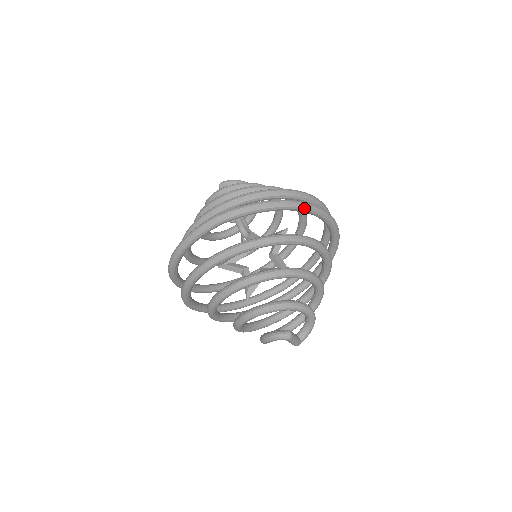
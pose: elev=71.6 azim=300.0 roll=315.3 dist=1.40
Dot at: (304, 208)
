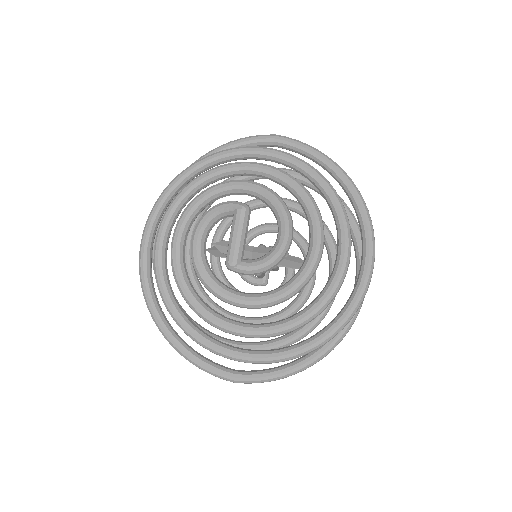
Dot at: (356, 191)
